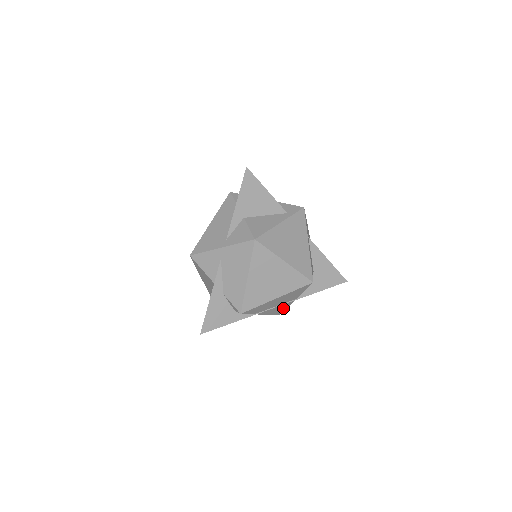
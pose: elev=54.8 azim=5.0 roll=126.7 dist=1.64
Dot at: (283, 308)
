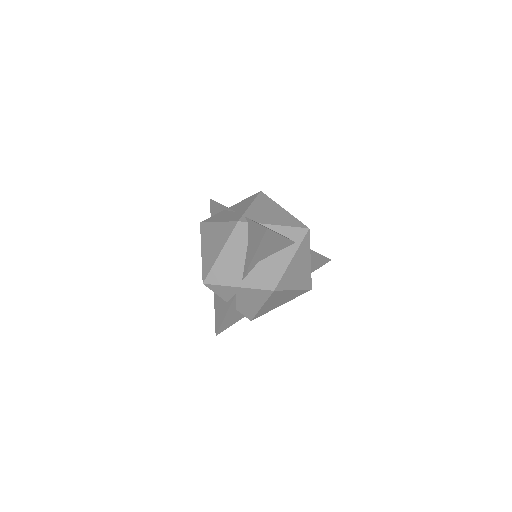
Dot at: occluded
